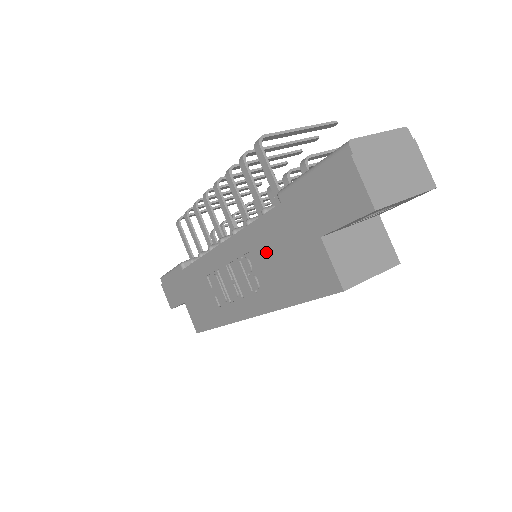
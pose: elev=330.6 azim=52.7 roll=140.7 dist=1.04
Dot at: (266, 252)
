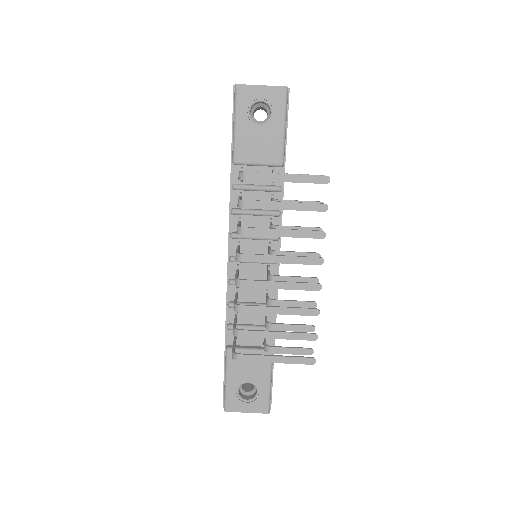
Dot at: occluded
